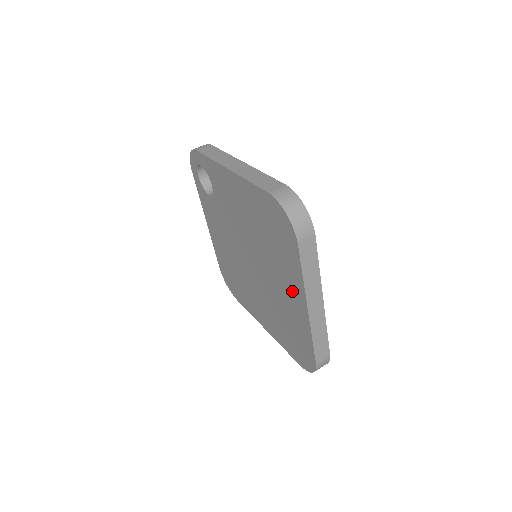
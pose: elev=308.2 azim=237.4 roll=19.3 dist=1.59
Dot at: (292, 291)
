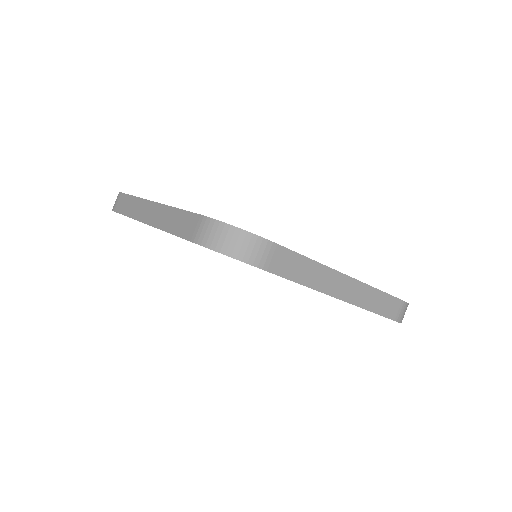
Dot at: occluded
